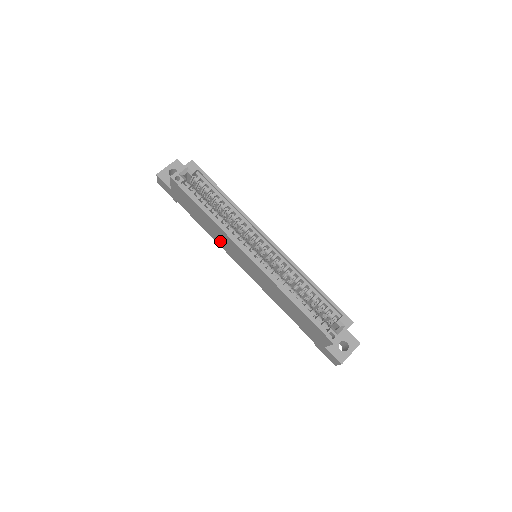
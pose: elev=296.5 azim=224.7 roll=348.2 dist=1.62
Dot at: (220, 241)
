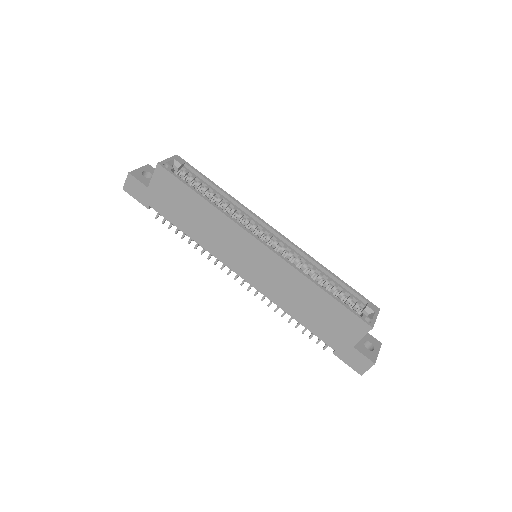
Dot at: (212, 241)
